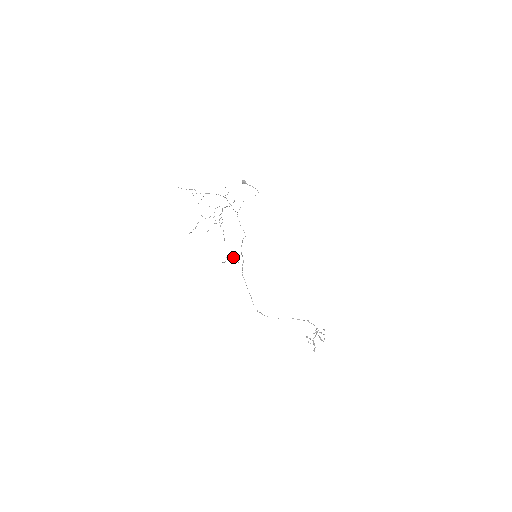
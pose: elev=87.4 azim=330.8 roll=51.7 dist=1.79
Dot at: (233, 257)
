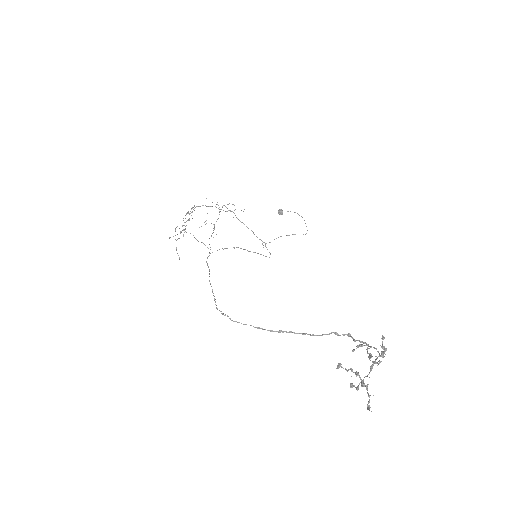
Dot at: occluded
